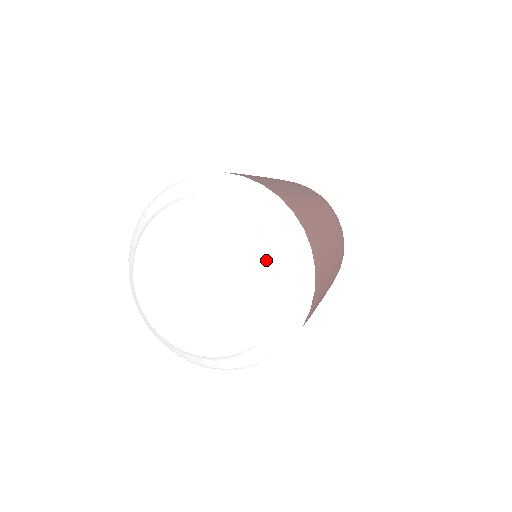
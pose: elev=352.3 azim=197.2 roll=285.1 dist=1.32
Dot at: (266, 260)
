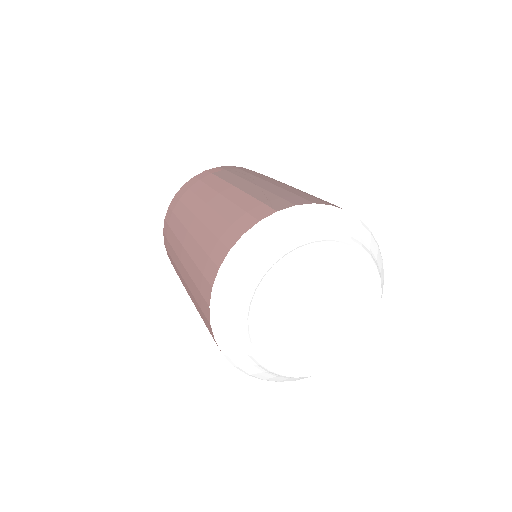
Dot at: (371, 291)
